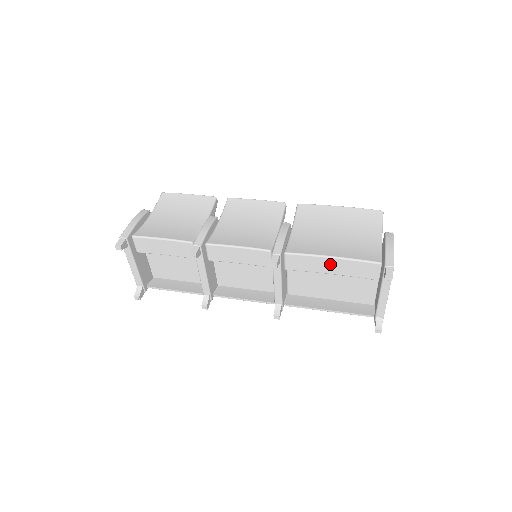
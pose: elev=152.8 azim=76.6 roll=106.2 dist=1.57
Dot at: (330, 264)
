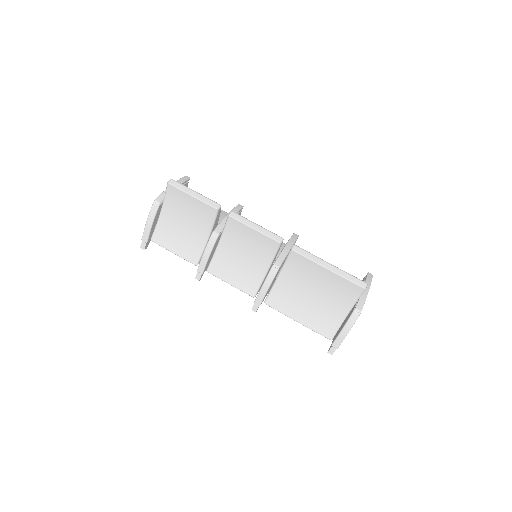
Dot at: occluded
